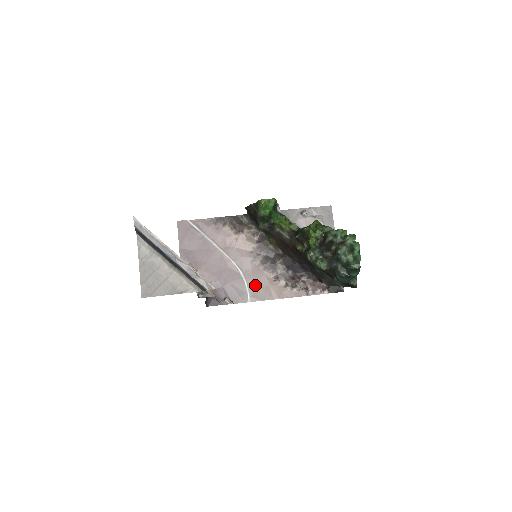
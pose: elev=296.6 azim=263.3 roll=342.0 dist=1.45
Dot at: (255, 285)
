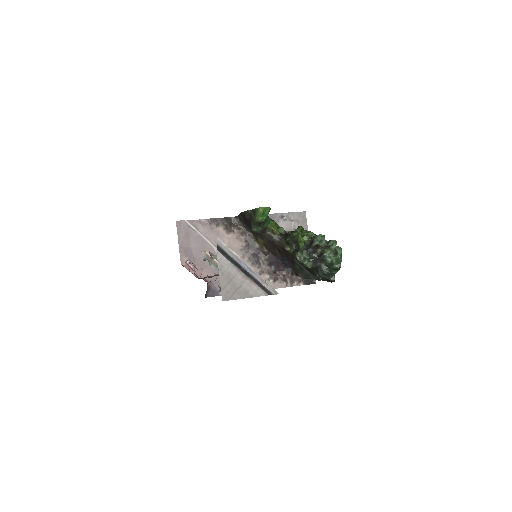
Dot at: occluded
